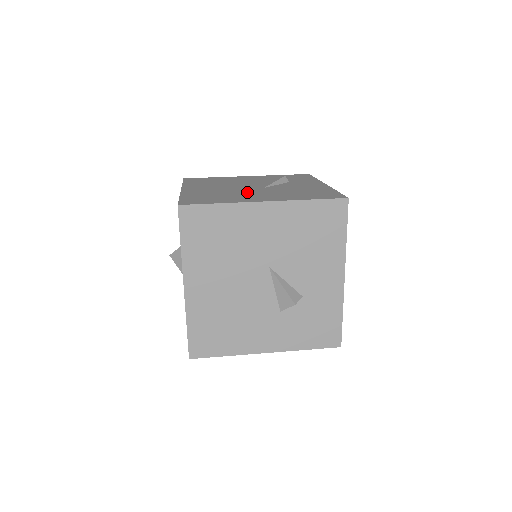
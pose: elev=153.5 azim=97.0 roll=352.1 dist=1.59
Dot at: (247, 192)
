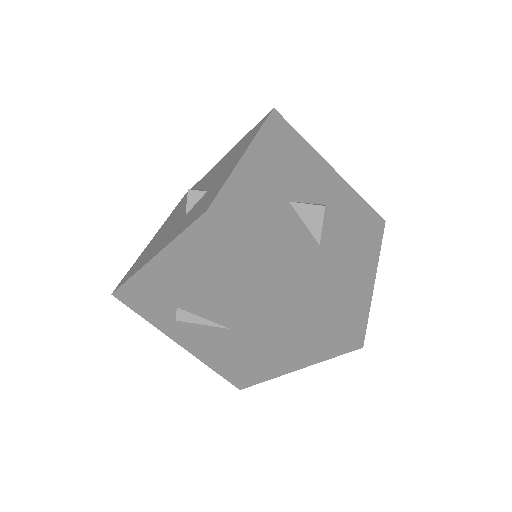
Dot at: occluded
